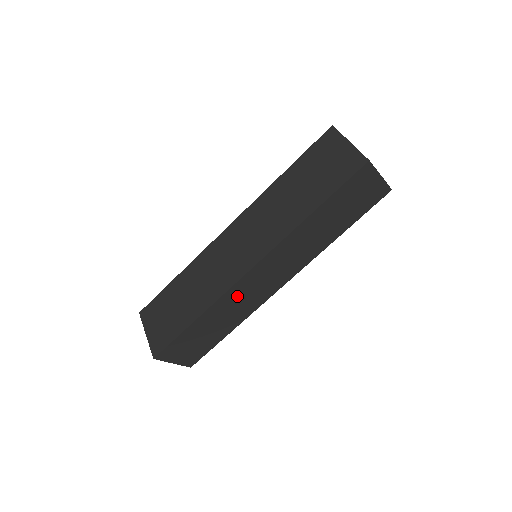
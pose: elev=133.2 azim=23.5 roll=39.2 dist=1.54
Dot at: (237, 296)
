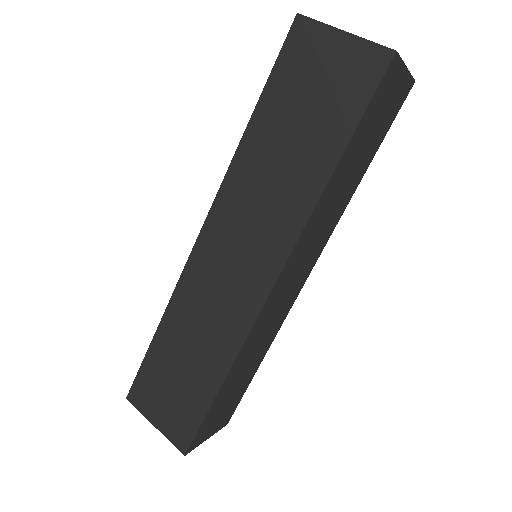
Dot at: (261, 326)
